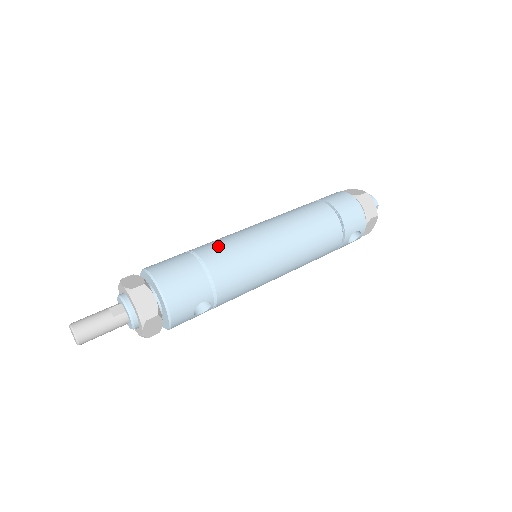
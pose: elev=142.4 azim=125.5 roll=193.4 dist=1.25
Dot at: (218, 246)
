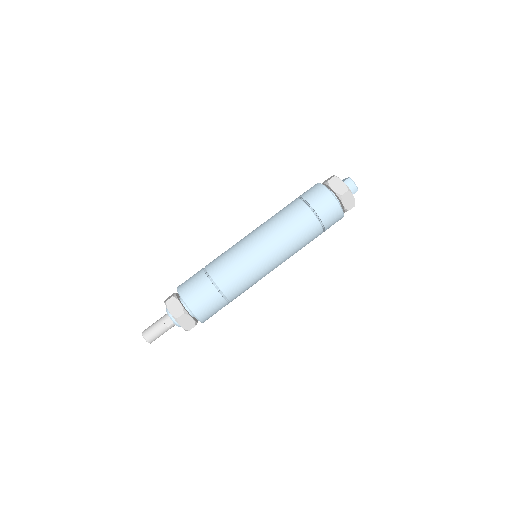
Dot at: (229, 272)
